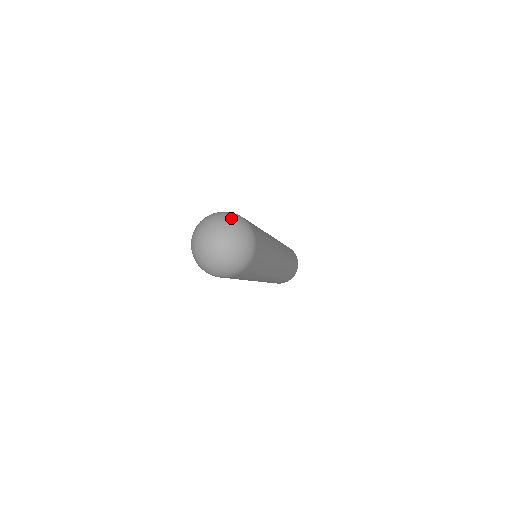
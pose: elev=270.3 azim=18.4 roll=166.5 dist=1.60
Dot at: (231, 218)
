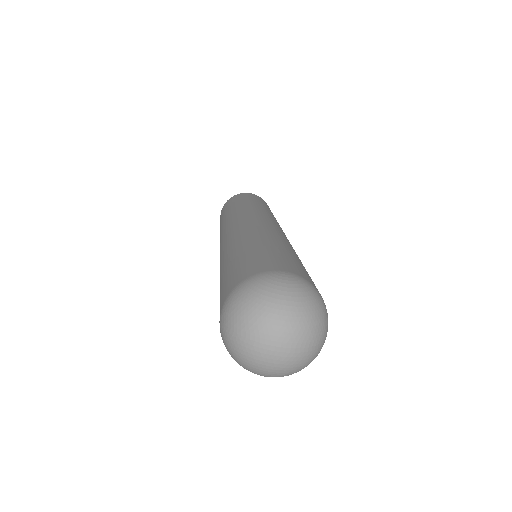
Dot at: (294, 295)
